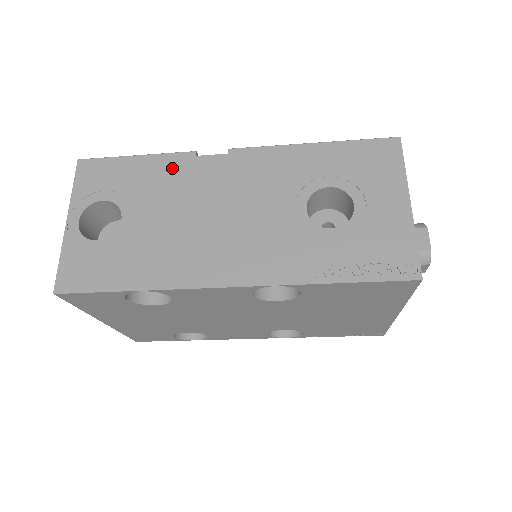
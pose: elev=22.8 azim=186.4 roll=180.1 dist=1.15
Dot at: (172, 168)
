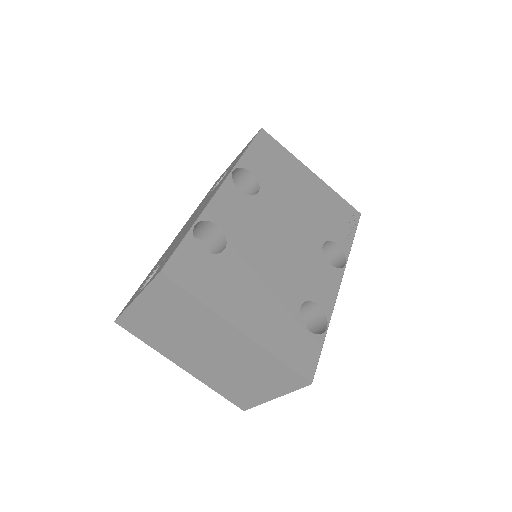
Dot at: occluded
